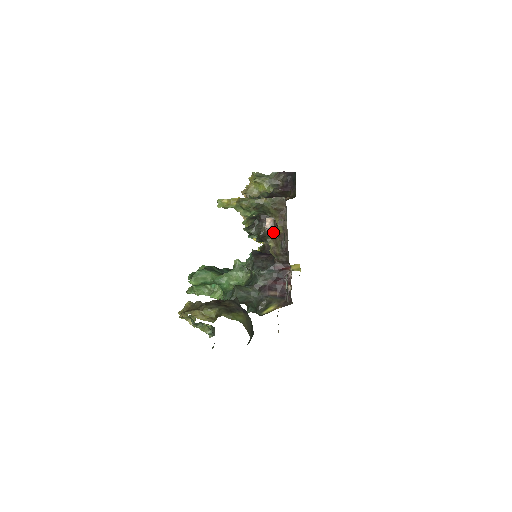
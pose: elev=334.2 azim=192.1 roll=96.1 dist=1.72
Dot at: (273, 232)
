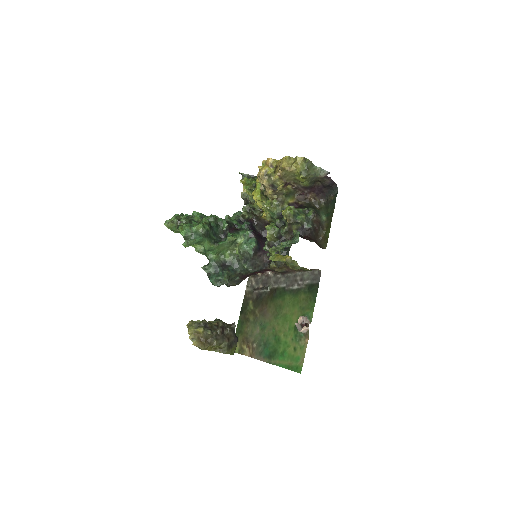
Dot at: (299, 327)
